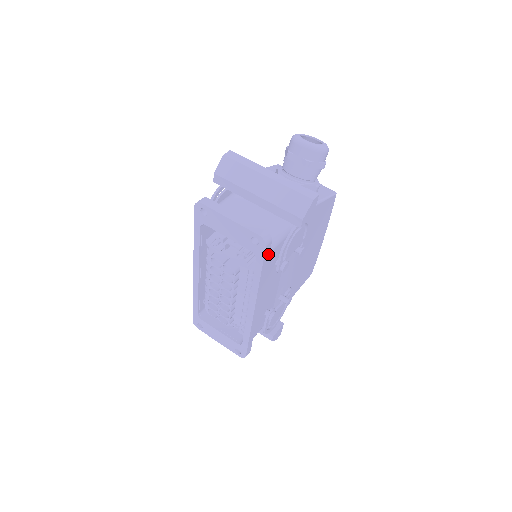
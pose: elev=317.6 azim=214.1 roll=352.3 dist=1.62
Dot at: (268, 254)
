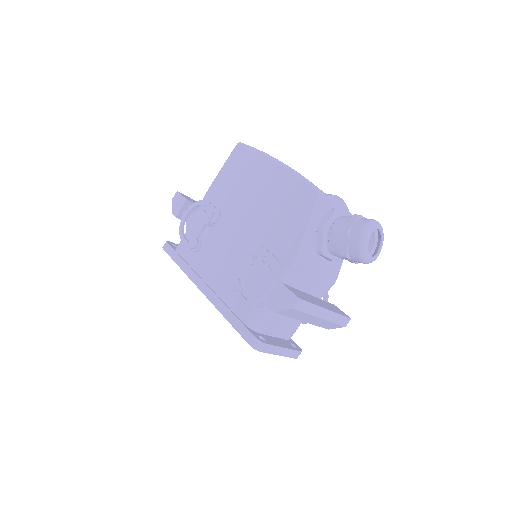
Dot at: (290, 339)
